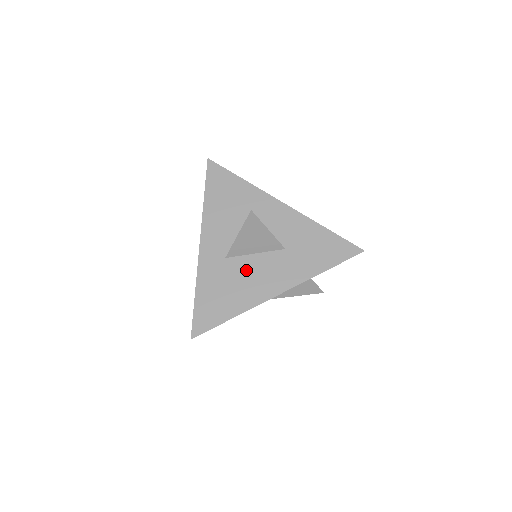
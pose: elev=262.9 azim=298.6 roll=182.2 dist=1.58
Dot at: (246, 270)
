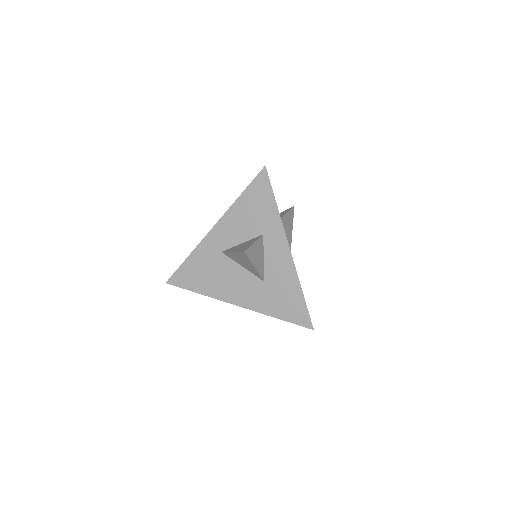
Dot at: (228, 272)
